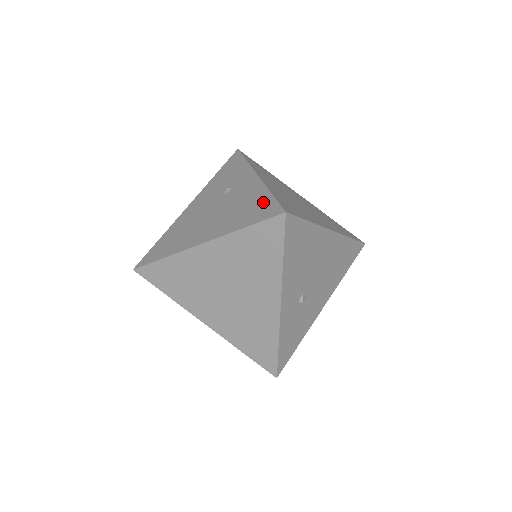
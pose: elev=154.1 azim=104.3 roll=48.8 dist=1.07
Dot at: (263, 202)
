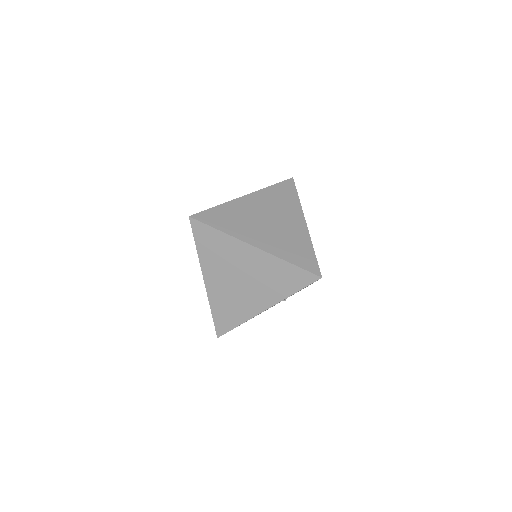
Dot at: occluded
